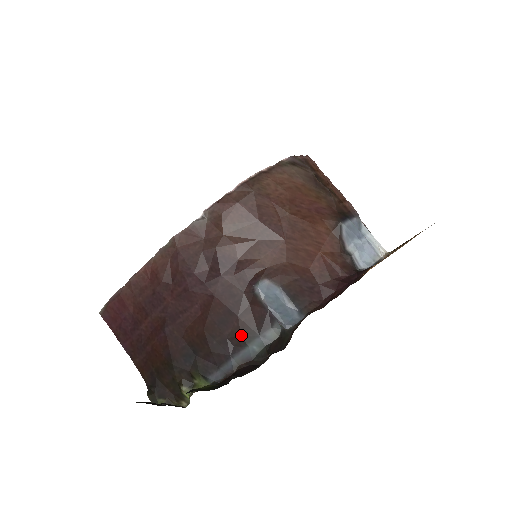
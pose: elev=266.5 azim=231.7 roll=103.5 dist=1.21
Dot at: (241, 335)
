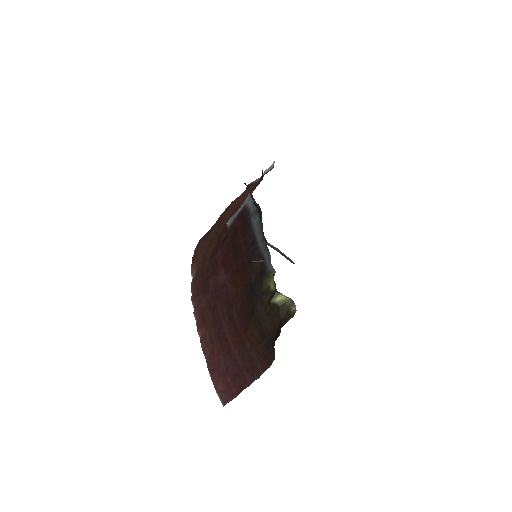
Dot at: (246, 235)
